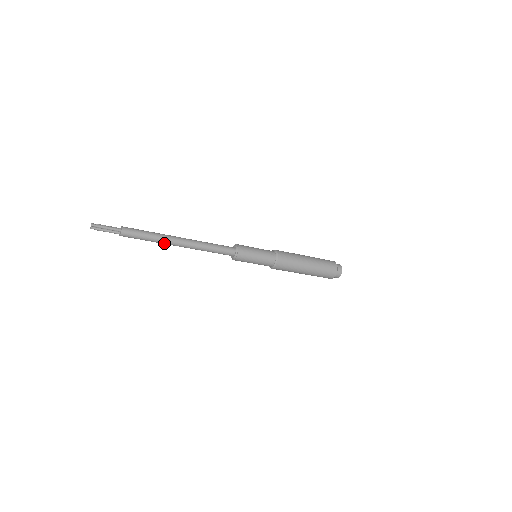
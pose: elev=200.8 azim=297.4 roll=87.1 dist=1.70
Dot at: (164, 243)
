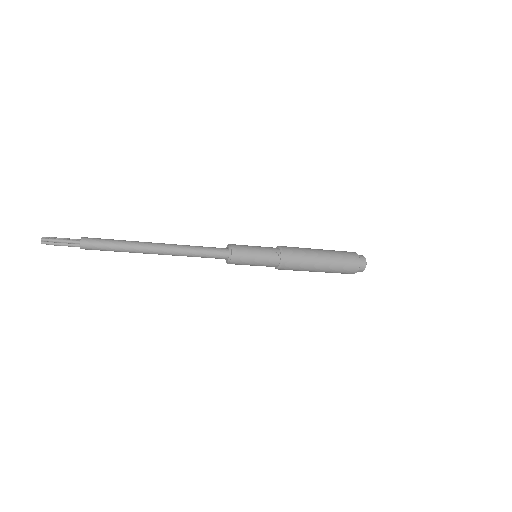
Dot at: (137, 252)
